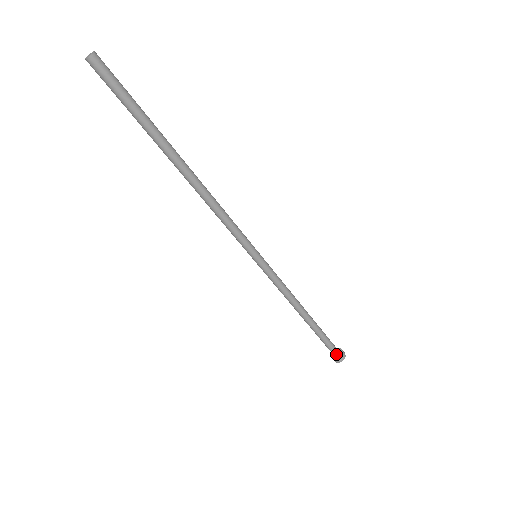
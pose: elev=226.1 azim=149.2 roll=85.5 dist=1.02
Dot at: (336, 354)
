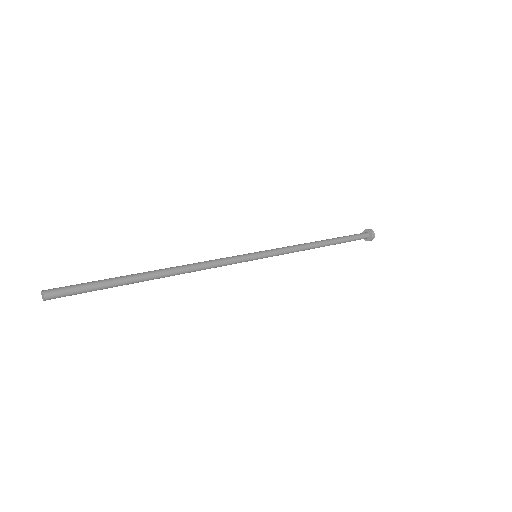
Dot at: (365, 238)
